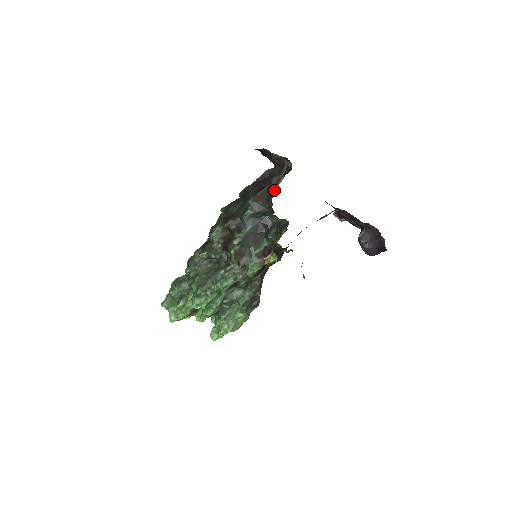
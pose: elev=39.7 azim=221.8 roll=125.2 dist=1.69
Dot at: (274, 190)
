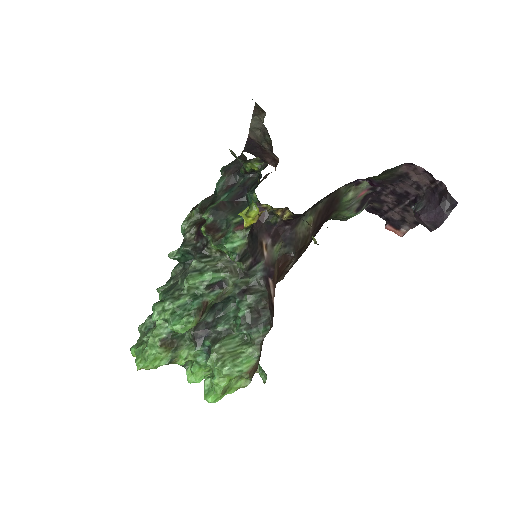
Dot at: occluded
